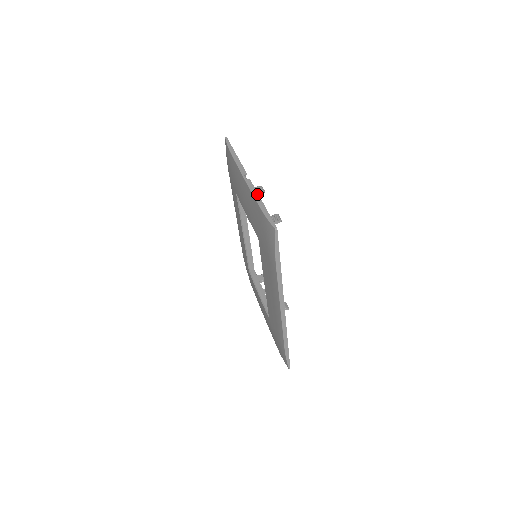
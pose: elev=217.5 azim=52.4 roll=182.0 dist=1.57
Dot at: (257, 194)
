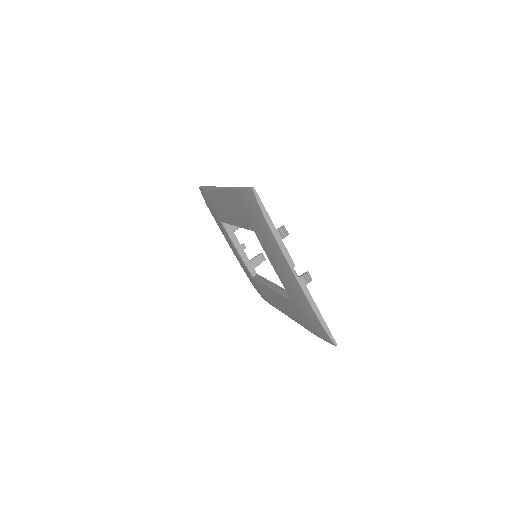
Dot at: (313, 302)
